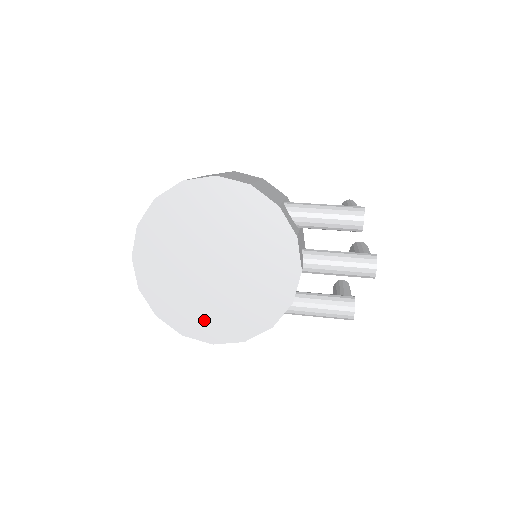
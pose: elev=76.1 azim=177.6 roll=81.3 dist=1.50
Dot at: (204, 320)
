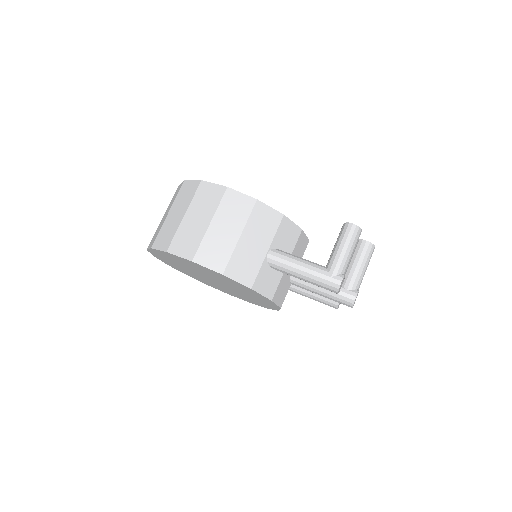
Dot at: (219, 288)
